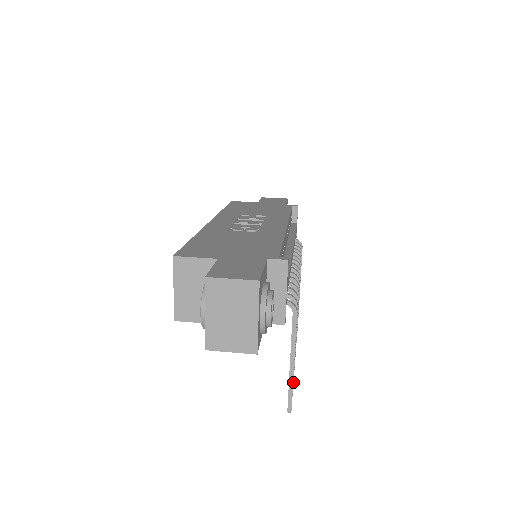
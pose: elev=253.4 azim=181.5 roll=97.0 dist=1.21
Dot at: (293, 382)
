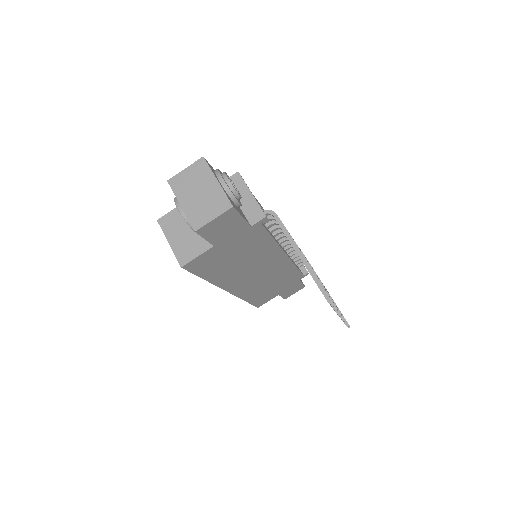
Dot at: occluded
